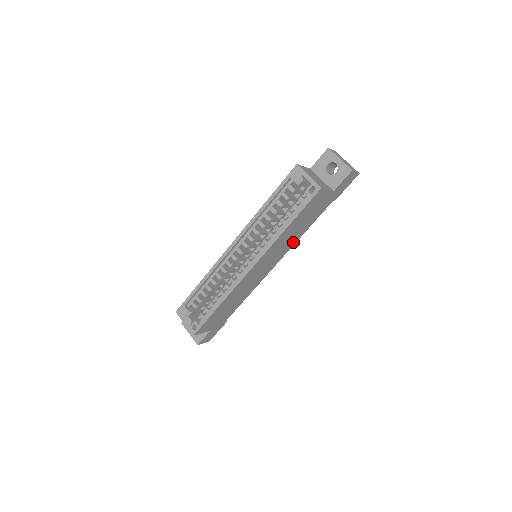
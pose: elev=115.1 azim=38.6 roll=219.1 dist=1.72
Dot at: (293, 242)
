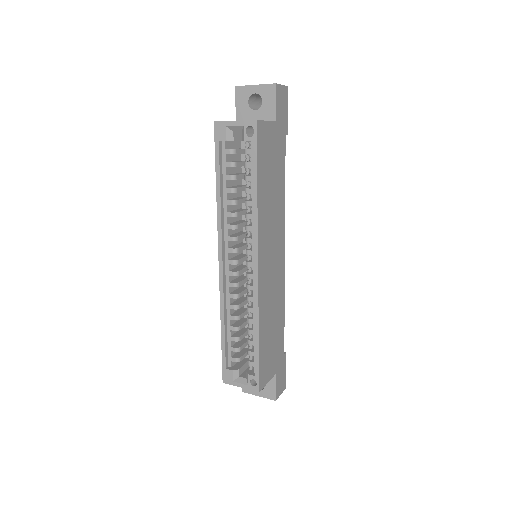
Dot at: (281, 211)
